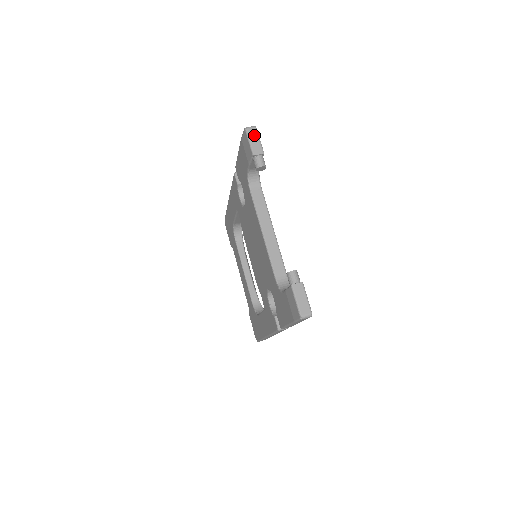
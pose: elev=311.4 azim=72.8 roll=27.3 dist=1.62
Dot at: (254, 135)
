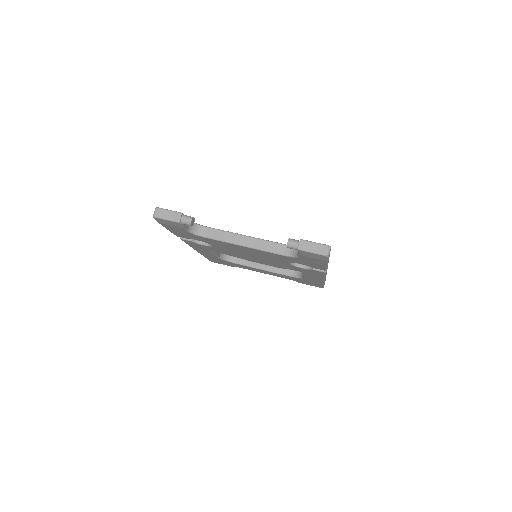
Dot at: (163, 213)
